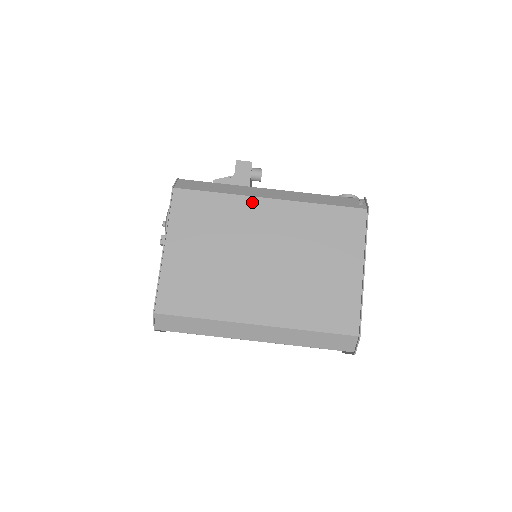
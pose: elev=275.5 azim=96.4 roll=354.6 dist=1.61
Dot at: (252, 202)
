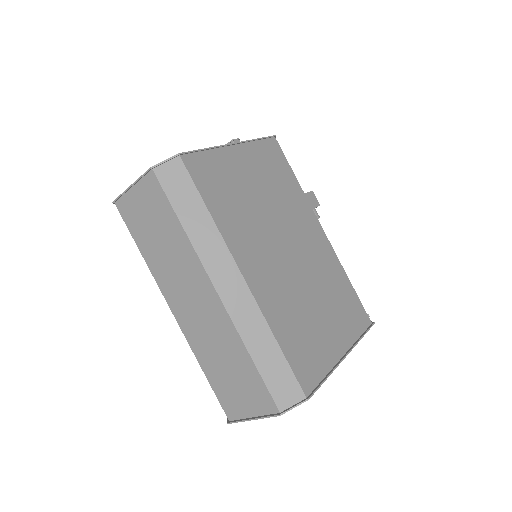
Dot at: (312, 215)
